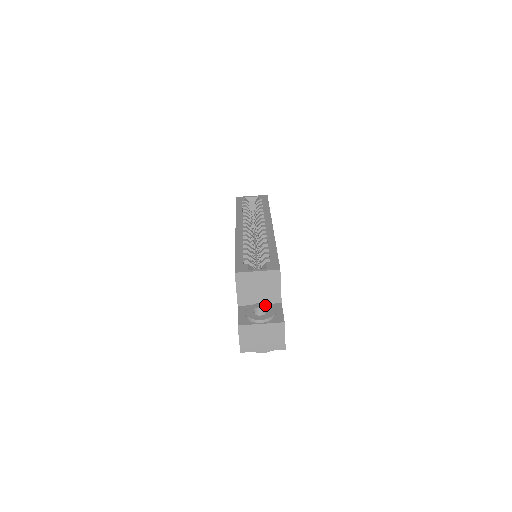
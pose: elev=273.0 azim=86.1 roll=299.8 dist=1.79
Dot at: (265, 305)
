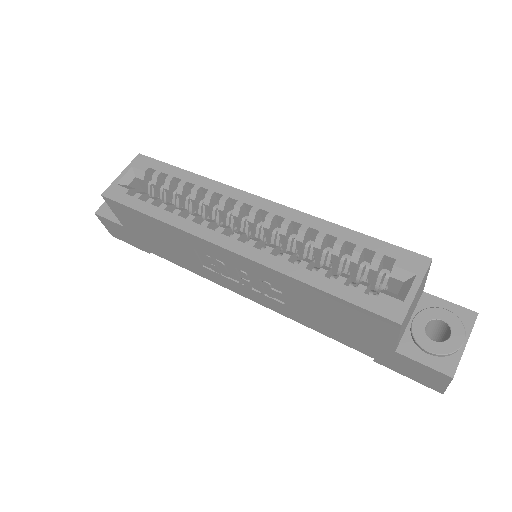
Dot at: (425, 316)
